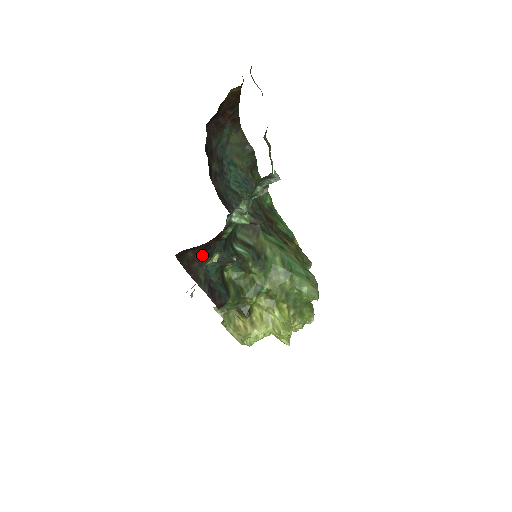
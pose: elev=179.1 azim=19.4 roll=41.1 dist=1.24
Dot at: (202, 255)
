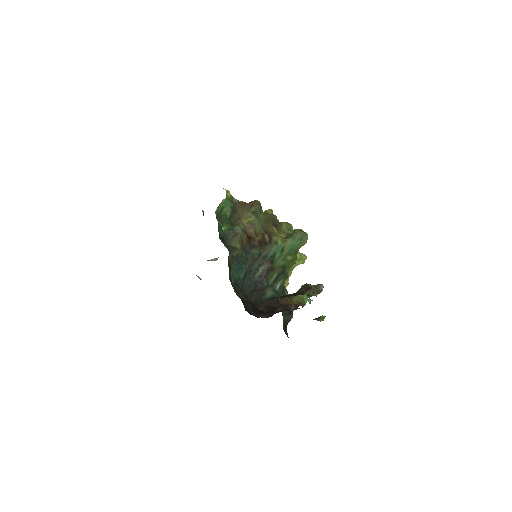
Dot at: occluded
